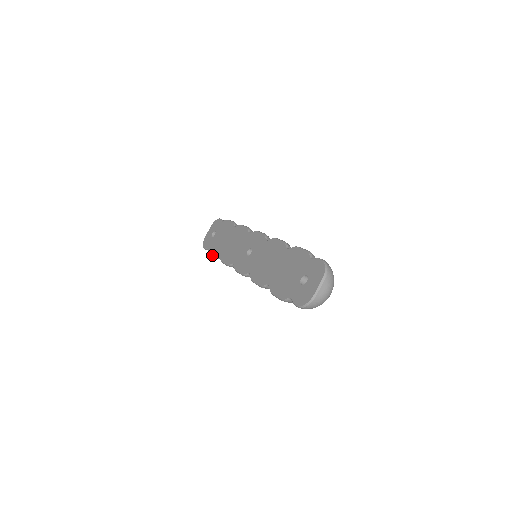
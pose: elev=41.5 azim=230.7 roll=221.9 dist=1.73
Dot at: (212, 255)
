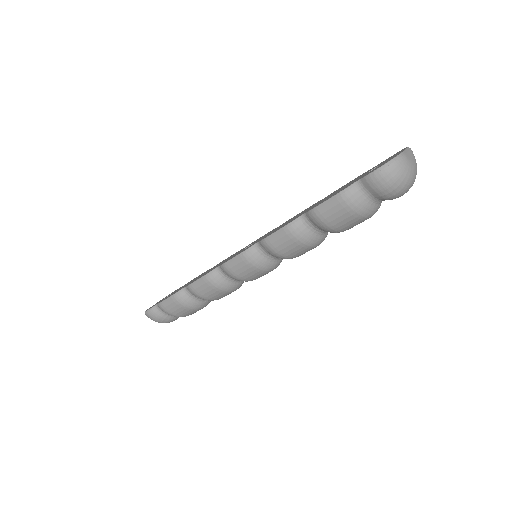
Dot at: (168, 297)
